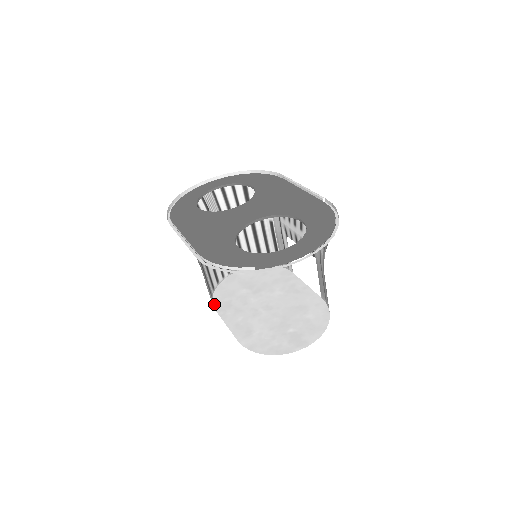
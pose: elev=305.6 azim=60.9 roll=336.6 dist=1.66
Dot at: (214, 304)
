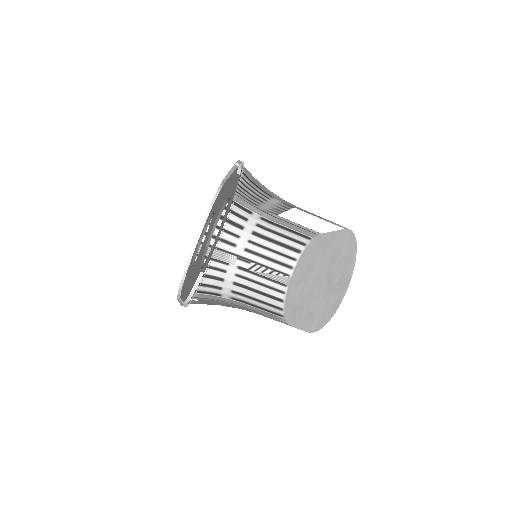
Dot at: (287, 321)
